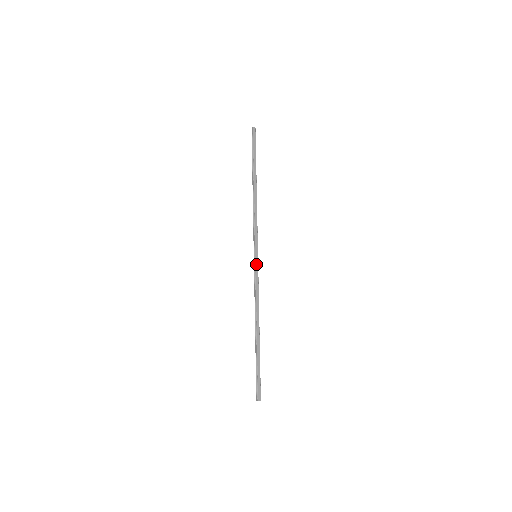
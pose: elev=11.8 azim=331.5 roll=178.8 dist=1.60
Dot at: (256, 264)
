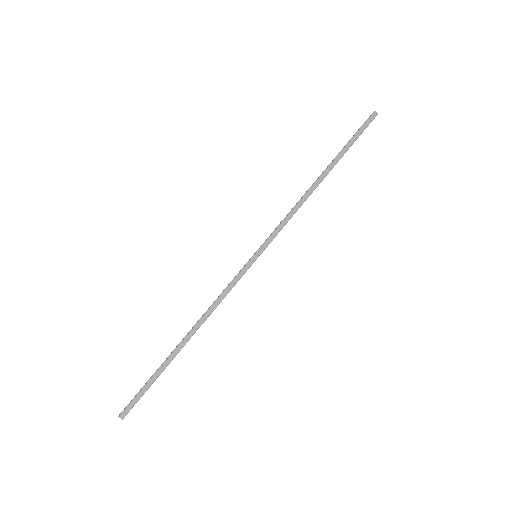
Dot at: (248, 264)
